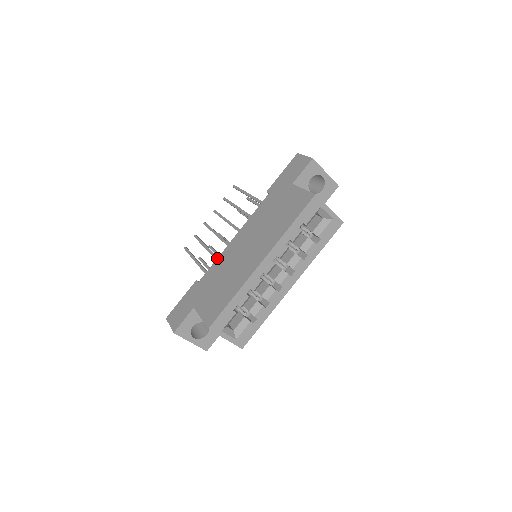
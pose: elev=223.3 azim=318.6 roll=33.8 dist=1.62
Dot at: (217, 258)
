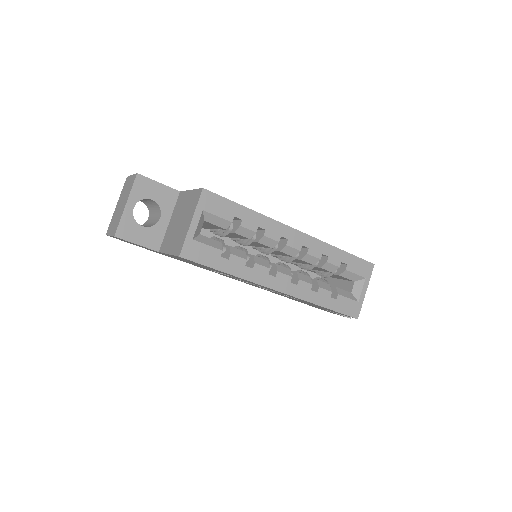
Dot at: occluded
